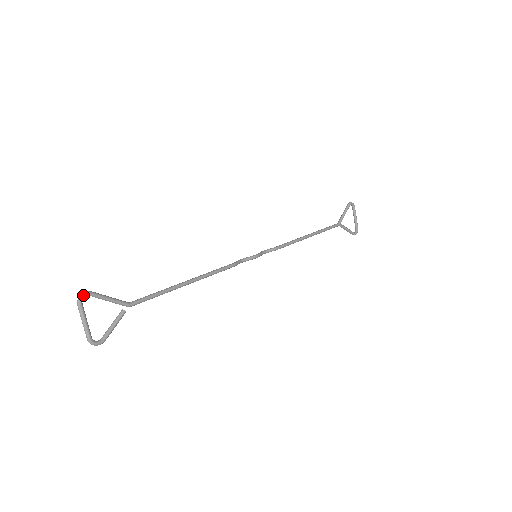
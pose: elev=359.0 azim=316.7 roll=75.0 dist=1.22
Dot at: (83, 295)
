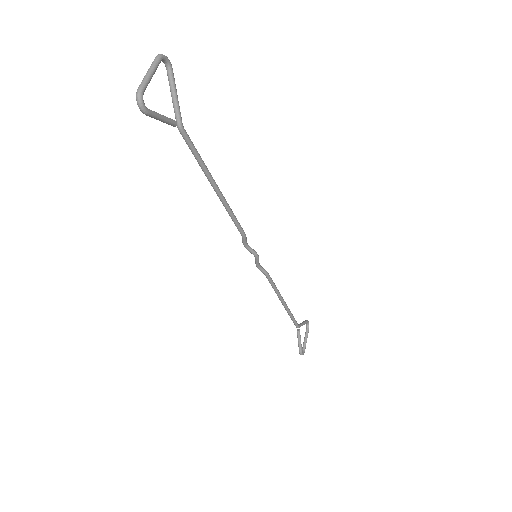
Dot at: (167, 58)
